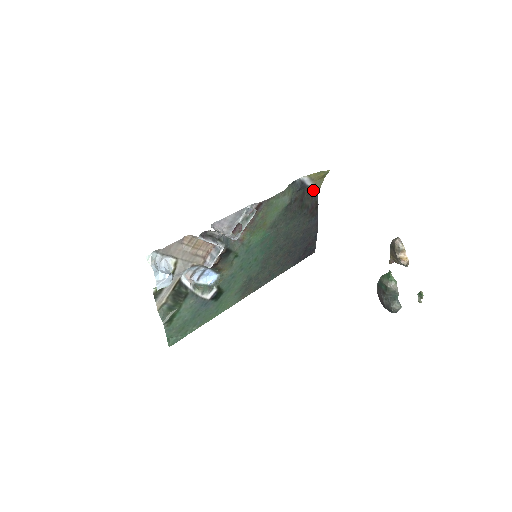
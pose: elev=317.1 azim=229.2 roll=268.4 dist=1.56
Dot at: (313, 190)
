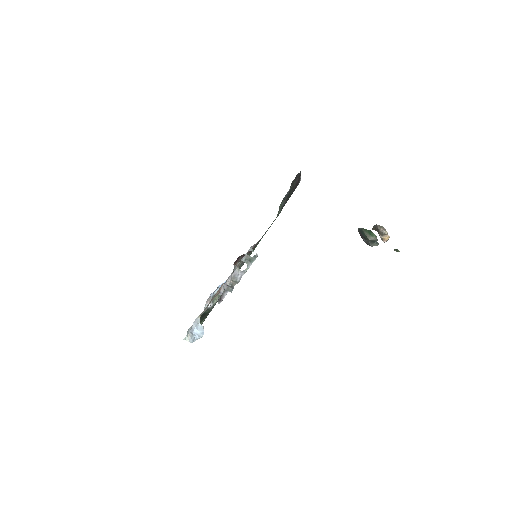
Dot at: occluded
